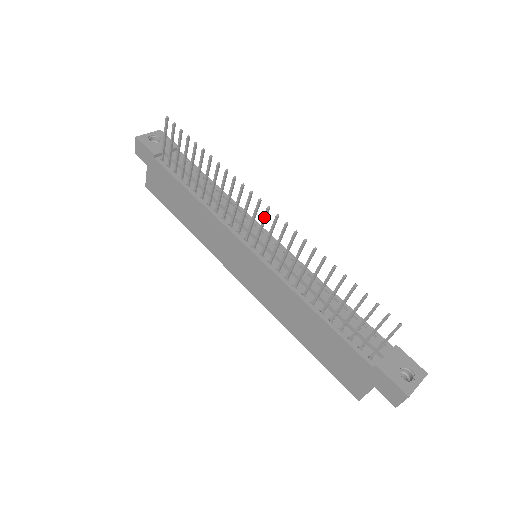
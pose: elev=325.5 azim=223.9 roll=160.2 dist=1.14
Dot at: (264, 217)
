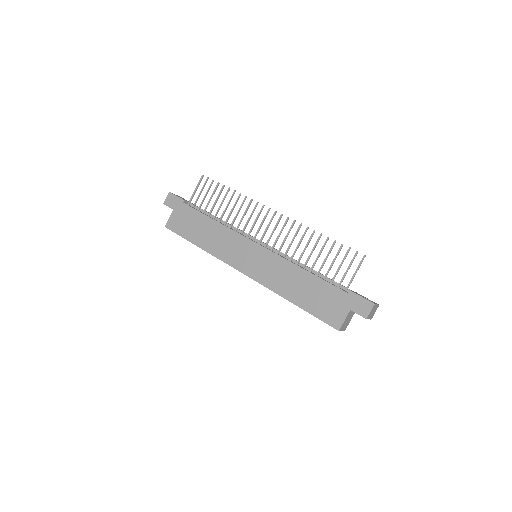
Dot at: (272, 218)
